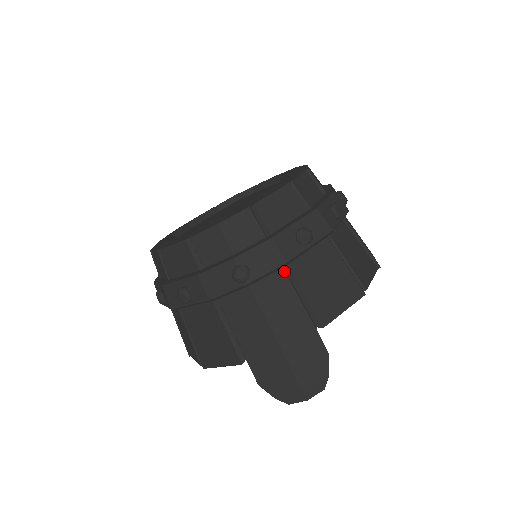
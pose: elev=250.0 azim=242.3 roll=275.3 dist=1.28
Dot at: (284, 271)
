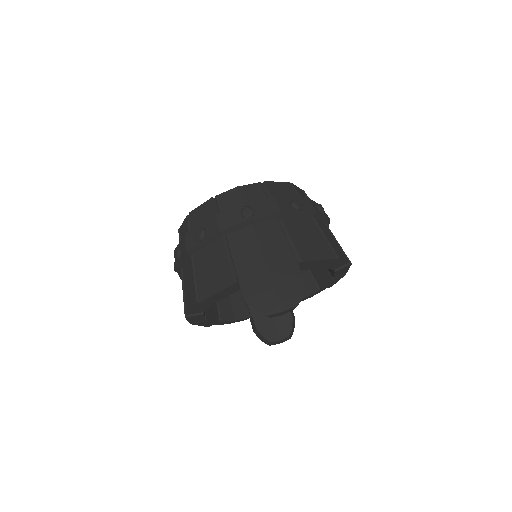
Dot at: (278, 221)
